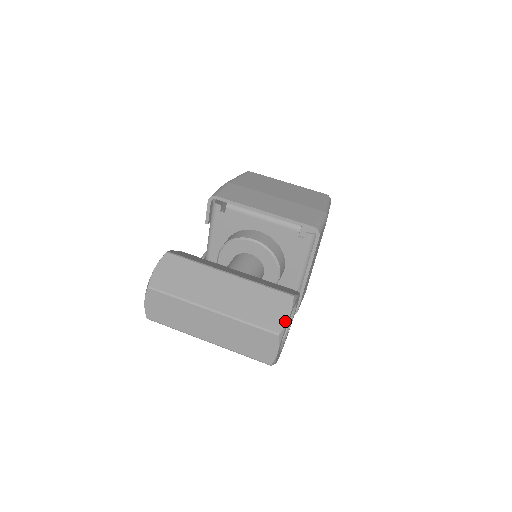
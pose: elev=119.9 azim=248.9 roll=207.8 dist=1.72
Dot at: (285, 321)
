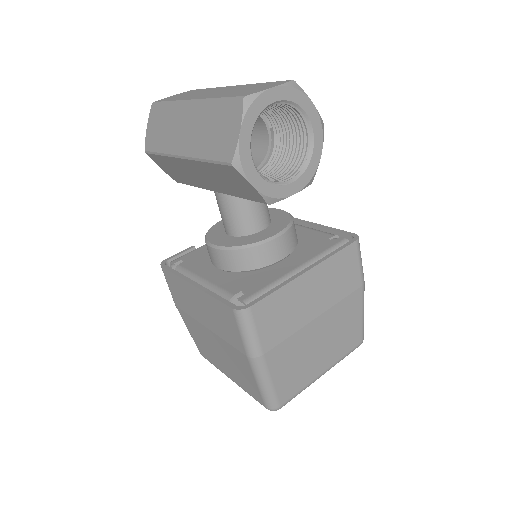
Dot at: (306, 96)
